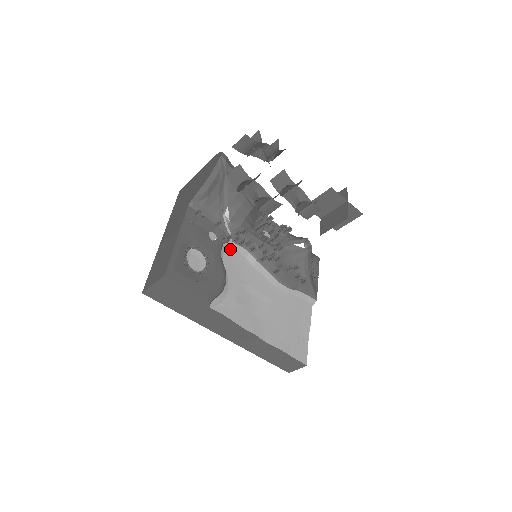
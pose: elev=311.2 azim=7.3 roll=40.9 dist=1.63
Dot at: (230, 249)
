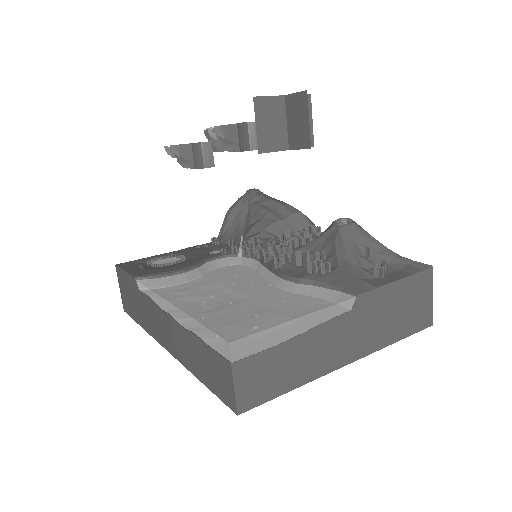
Dot at: (230, 260)
